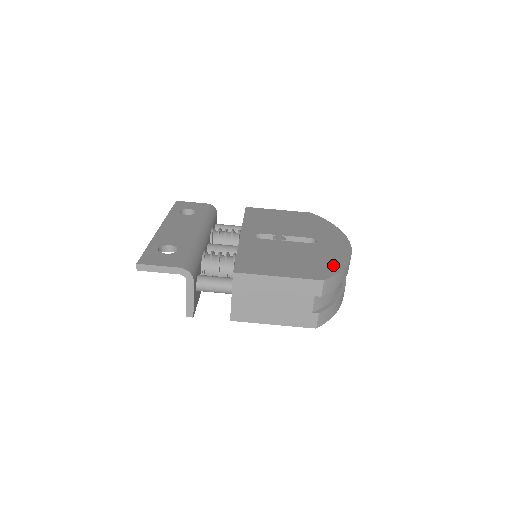
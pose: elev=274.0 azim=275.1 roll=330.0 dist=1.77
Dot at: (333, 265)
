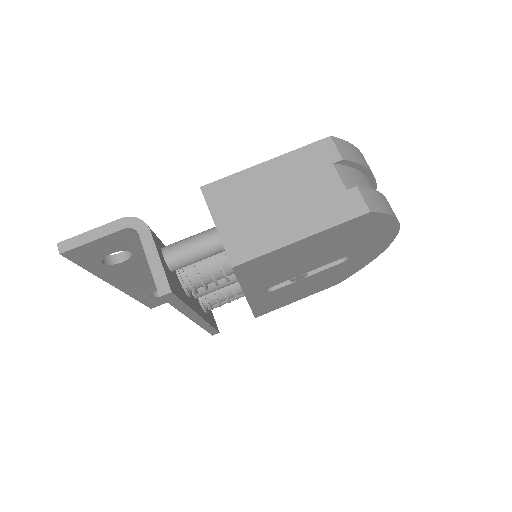
Dot at: occluded
